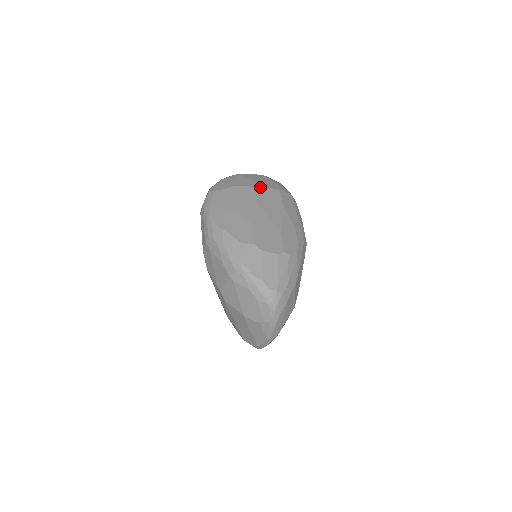
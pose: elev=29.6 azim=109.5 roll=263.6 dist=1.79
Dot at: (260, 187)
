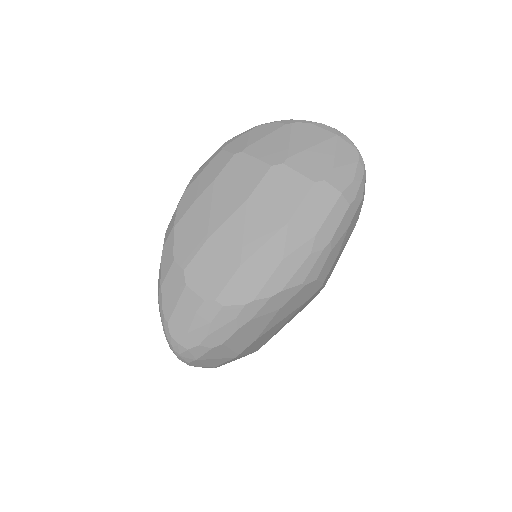
Dot at: (280, 168)
